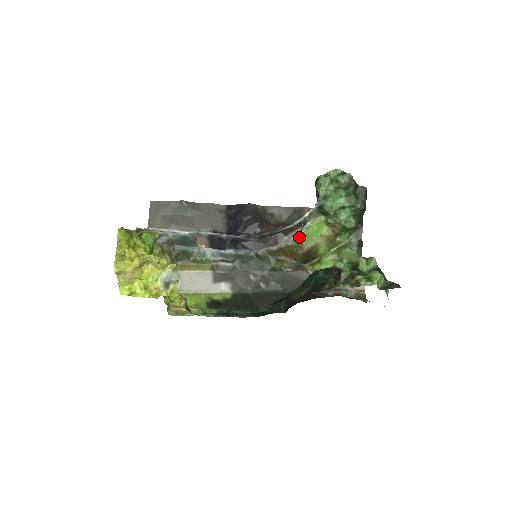
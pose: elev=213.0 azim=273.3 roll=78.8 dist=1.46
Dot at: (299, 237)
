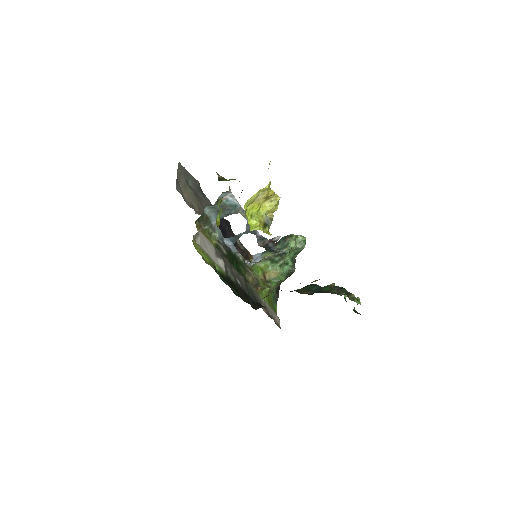
Dot at: occluded
